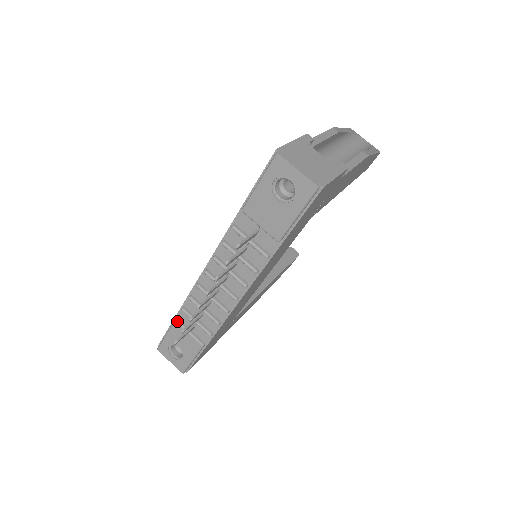
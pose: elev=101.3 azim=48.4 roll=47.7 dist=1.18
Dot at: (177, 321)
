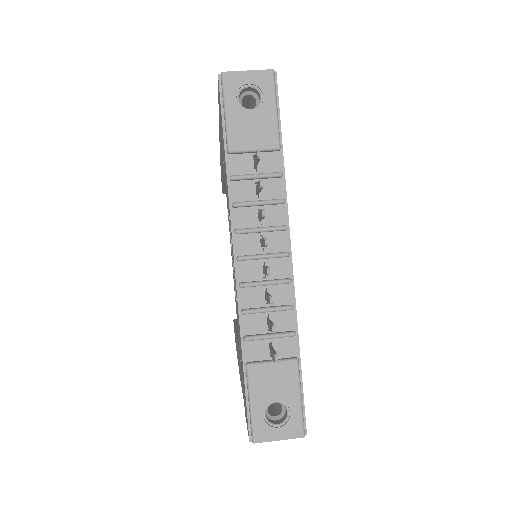
Dot at: (249, 364)
